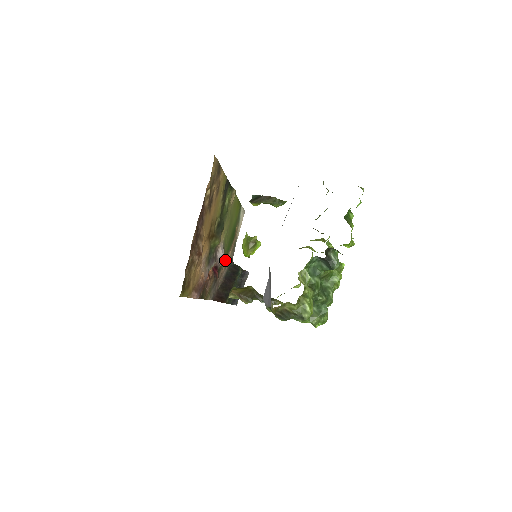
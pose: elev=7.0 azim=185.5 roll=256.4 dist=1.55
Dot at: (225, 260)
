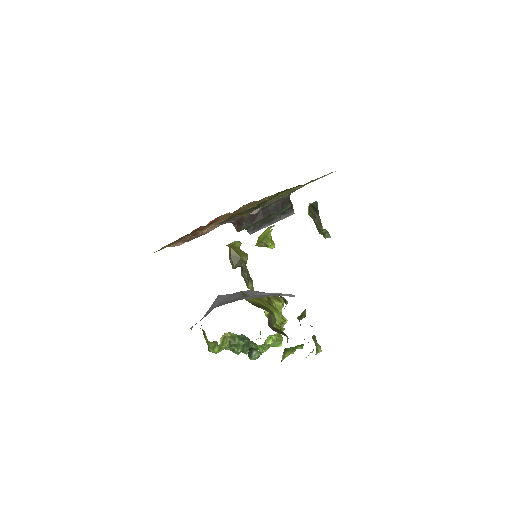
Dot at: occluded
